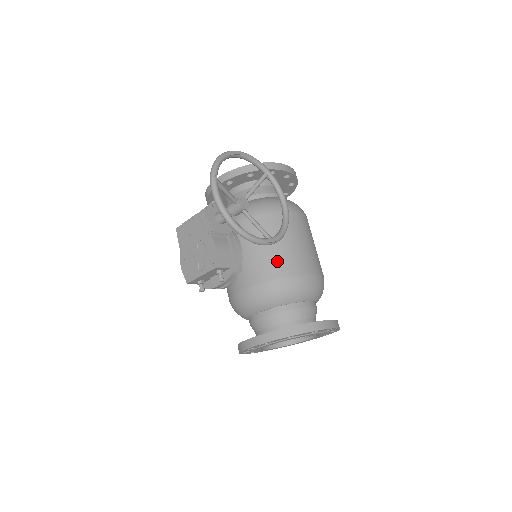
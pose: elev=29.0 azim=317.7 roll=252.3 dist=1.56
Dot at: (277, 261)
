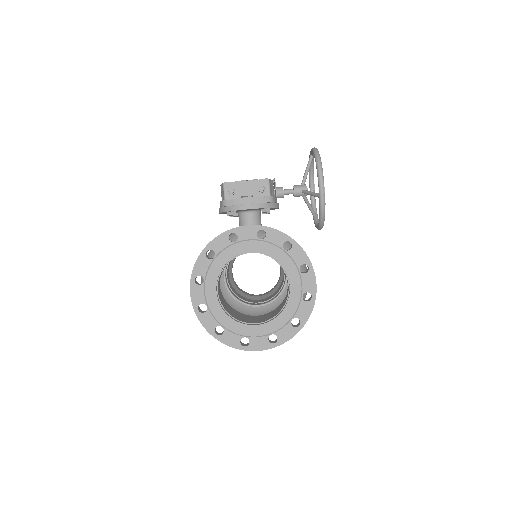
Dot at: occluded
